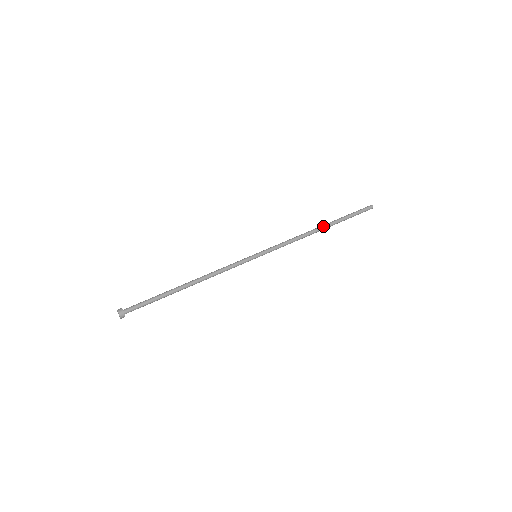
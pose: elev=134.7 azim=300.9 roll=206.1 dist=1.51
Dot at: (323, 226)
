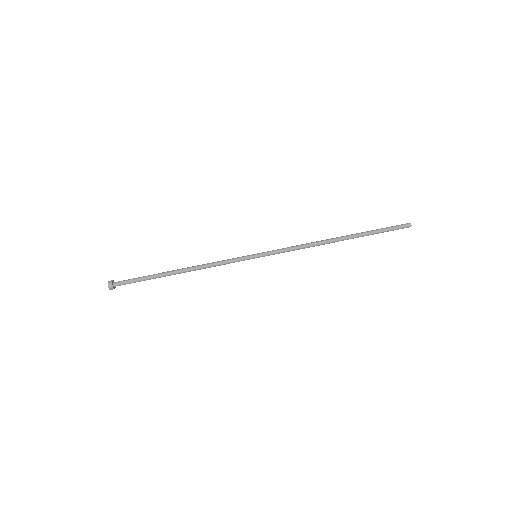
Dot at: (341, 239)
